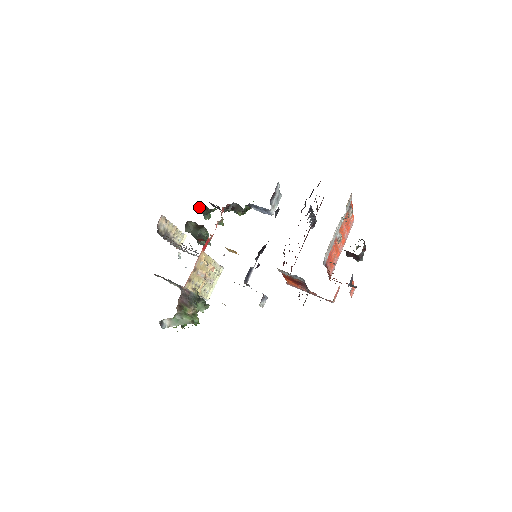
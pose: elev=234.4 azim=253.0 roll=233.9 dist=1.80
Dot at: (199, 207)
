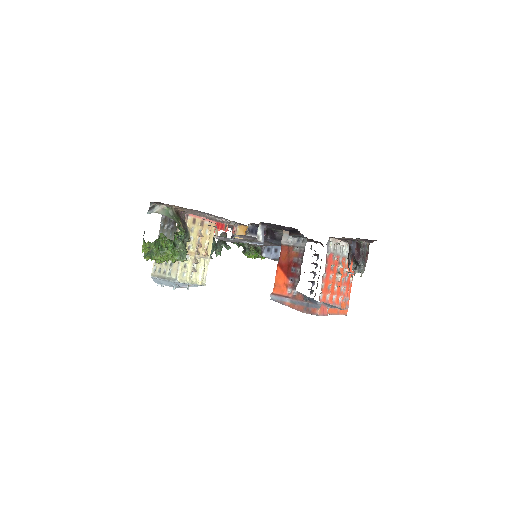
Dot at: (220, 234)
